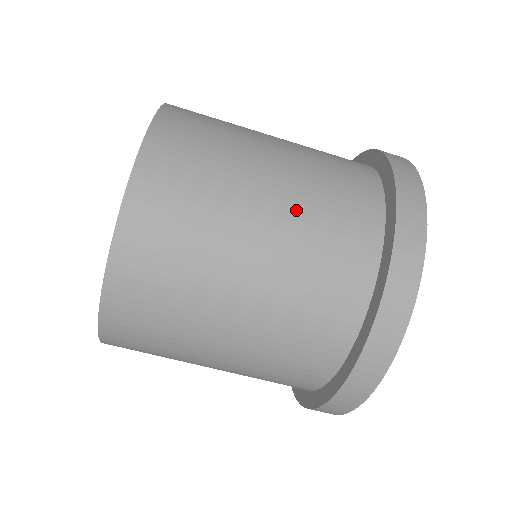
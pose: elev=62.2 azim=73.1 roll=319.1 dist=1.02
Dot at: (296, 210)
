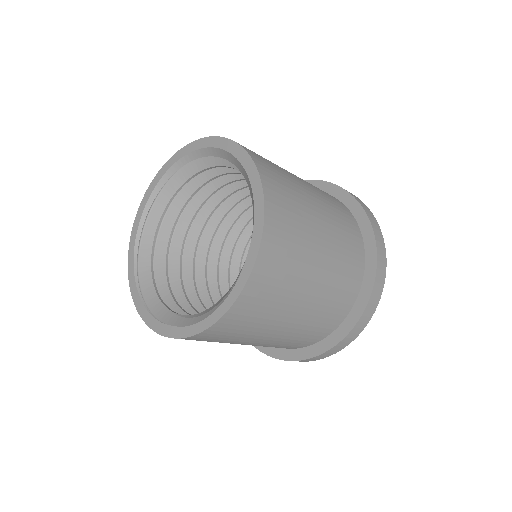
Dot at: (325, 290)
